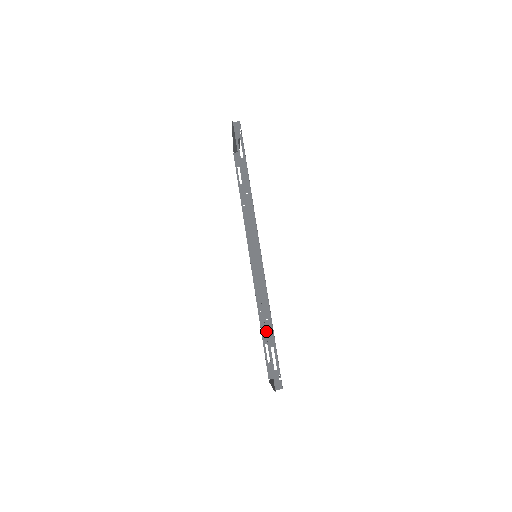
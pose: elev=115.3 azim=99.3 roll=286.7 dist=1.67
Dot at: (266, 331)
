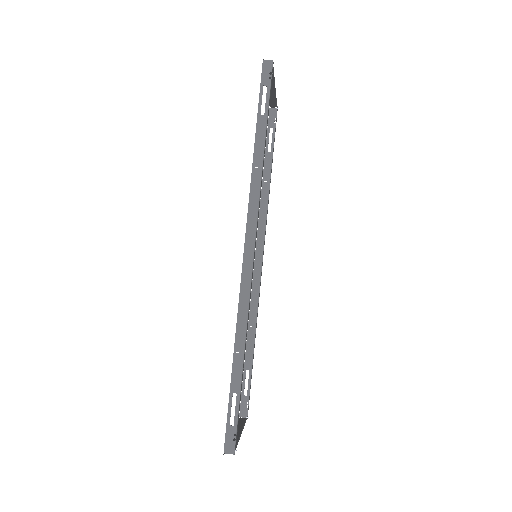
Dot at: (232, 368)
